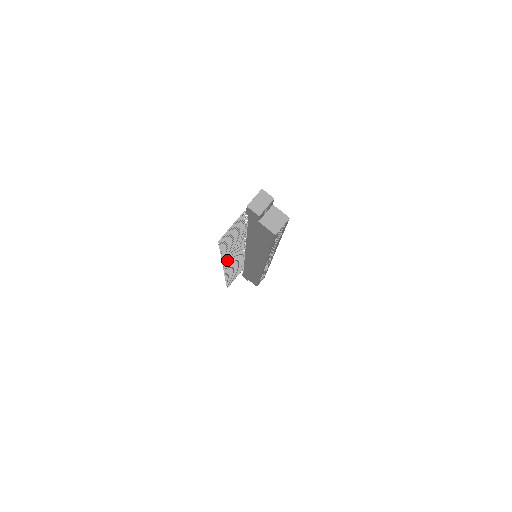
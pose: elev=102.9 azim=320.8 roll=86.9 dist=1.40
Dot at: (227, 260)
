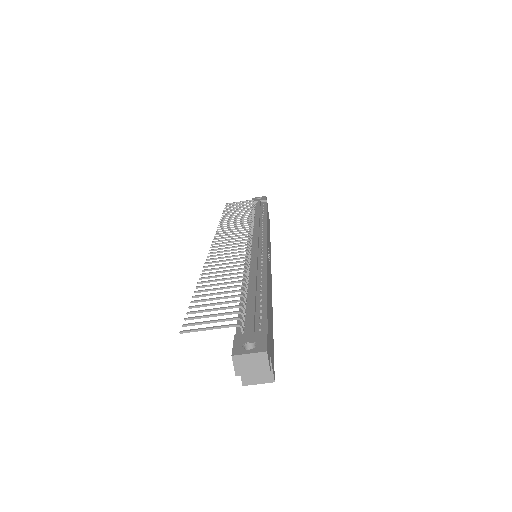
Dot at: (213, 262)
